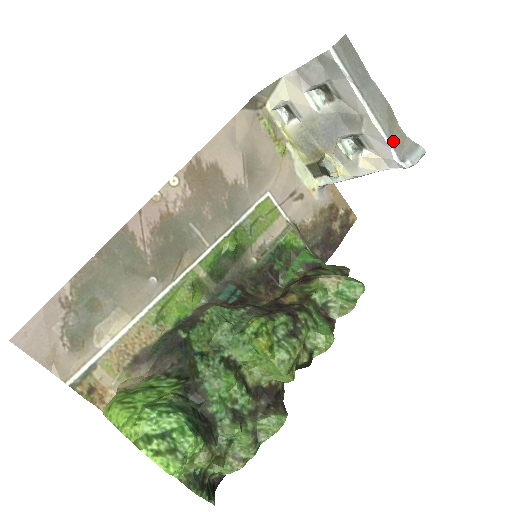
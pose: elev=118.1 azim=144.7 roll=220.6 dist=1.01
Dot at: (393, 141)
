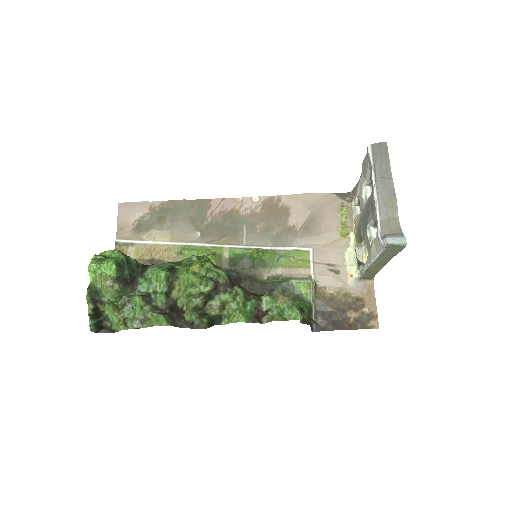
Dot at: (384, 222)
